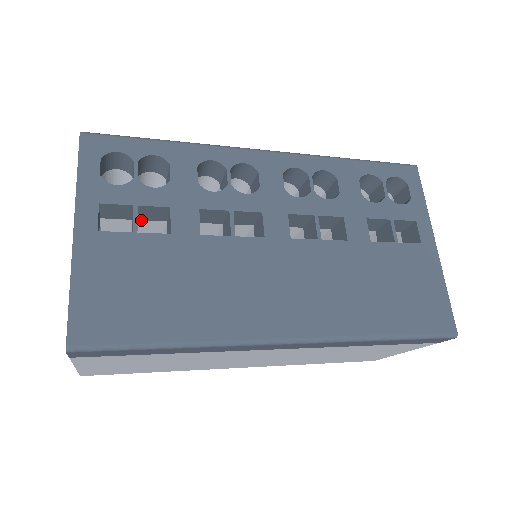
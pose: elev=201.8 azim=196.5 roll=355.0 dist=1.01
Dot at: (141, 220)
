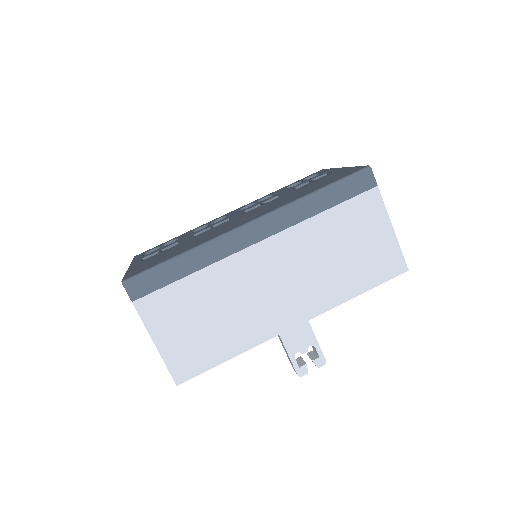
Dot at: occluded
